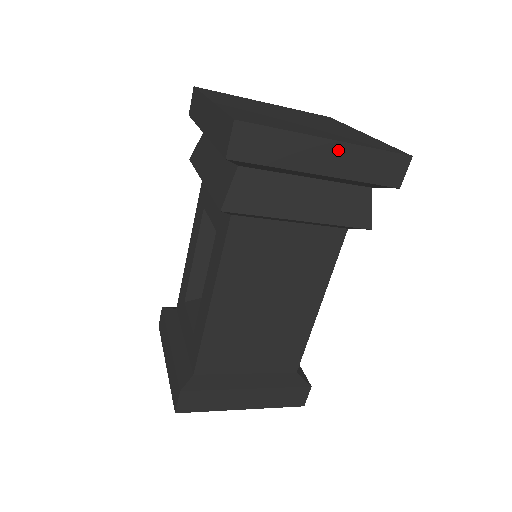
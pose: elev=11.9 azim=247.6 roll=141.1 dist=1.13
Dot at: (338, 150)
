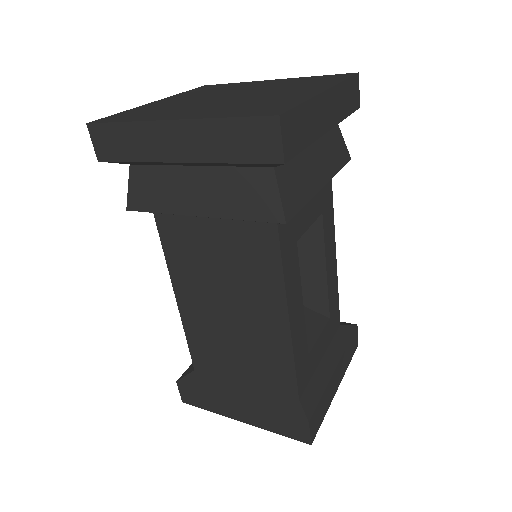
Dot at: (184, 130)
